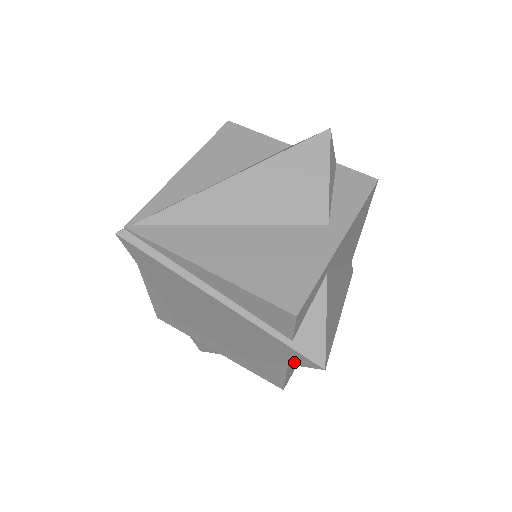
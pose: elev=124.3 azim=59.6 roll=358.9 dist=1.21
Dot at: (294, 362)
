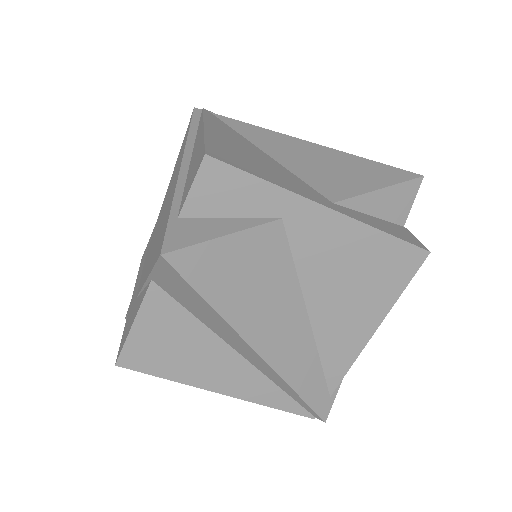
Dot at: (154, 262)
